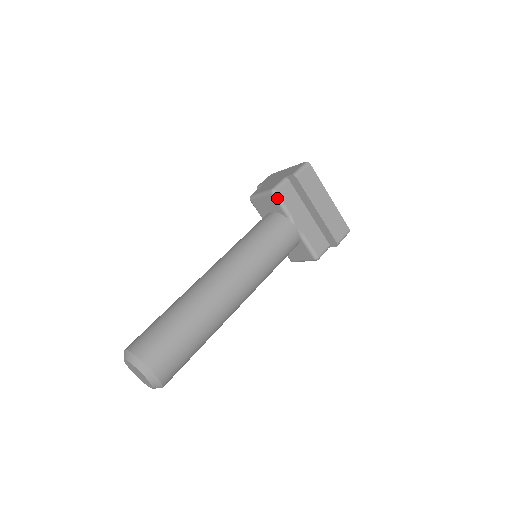
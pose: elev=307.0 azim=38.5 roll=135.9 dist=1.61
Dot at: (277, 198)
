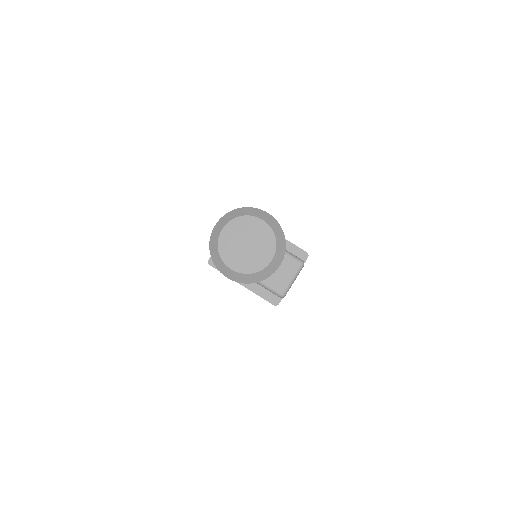
Dot at: occluded
